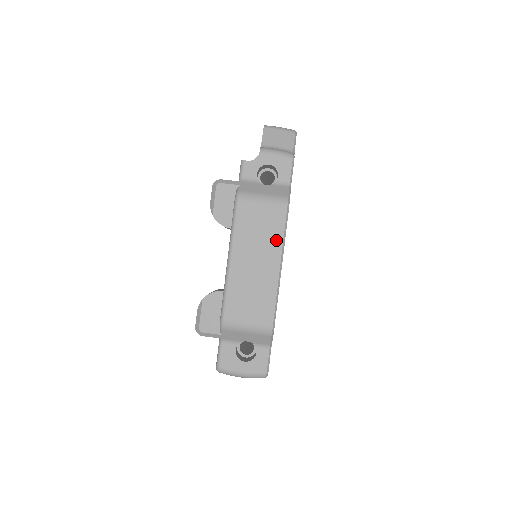
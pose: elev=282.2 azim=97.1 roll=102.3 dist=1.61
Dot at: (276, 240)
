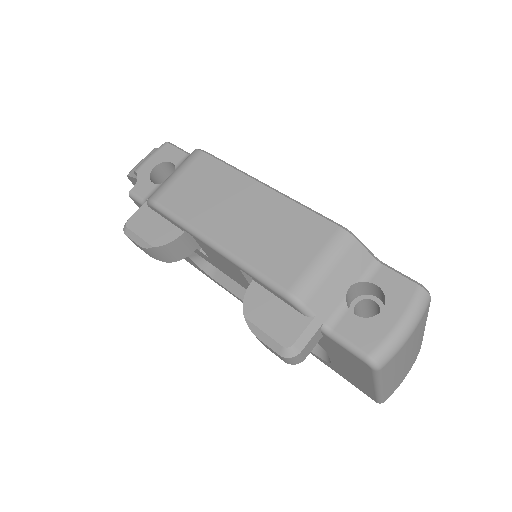
Dot at: (230, 177)
